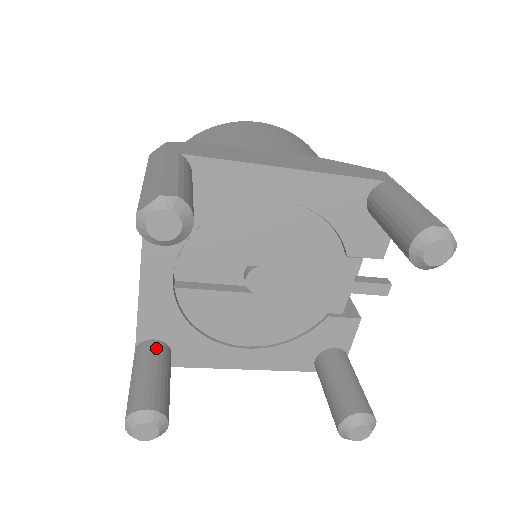
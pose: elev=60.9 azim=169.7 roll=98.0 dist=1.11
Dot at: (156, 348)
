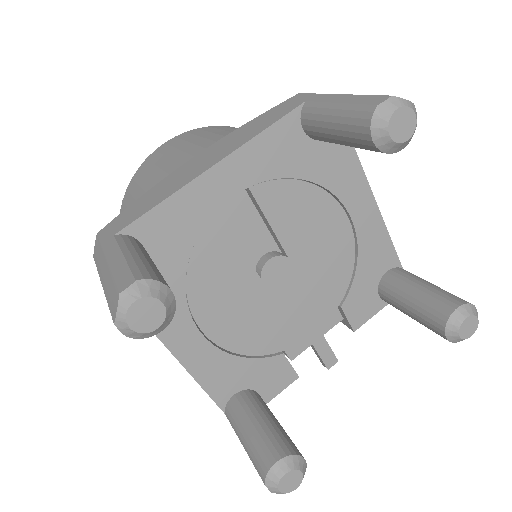
Dot at: occluded
